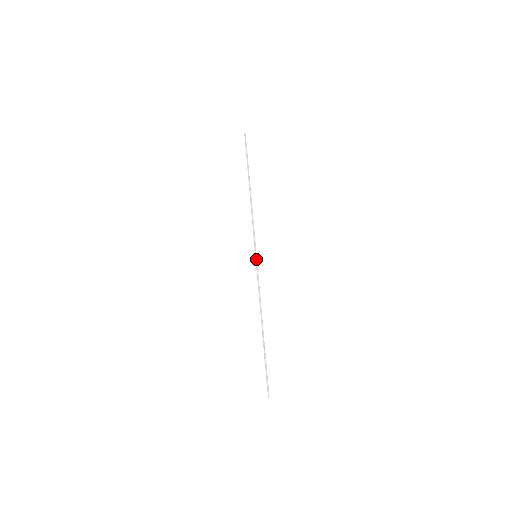
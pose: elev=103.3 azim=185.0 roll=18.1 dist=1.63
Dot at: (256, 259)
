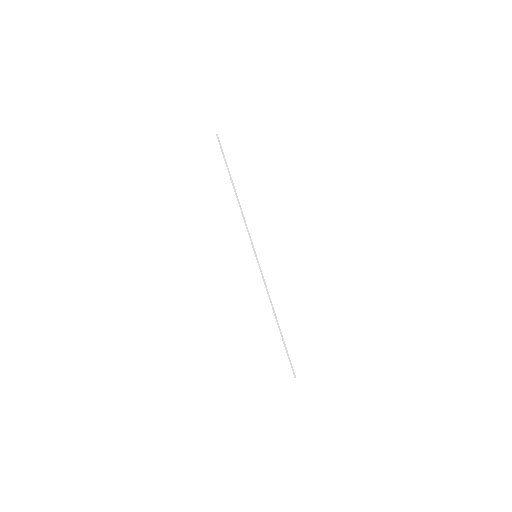
Dot at: (257, 259)
